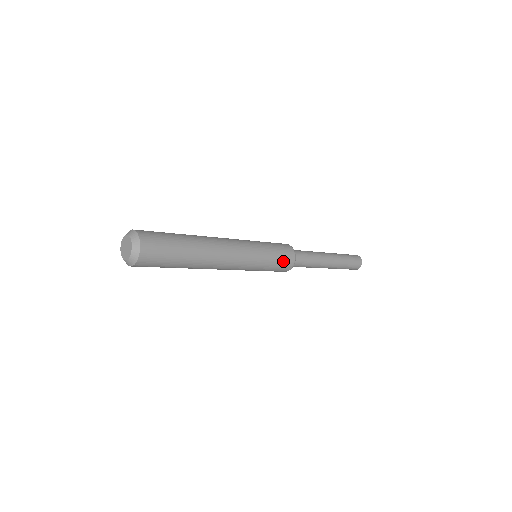
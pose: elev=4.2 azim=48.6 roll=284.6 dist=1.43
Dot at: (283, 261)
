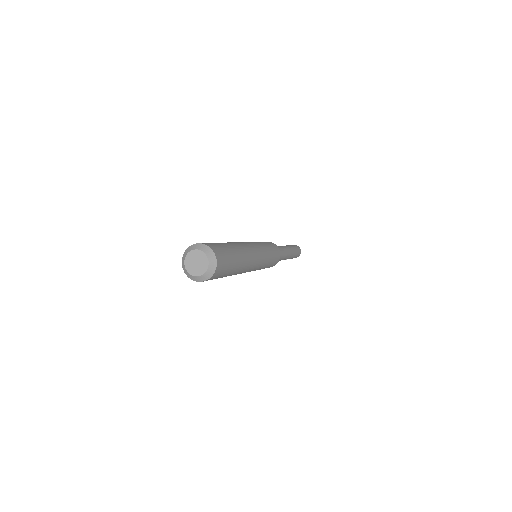
Dot at: (274, 262)
